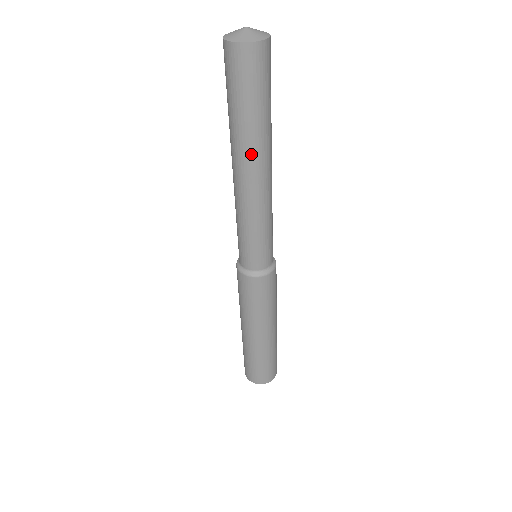
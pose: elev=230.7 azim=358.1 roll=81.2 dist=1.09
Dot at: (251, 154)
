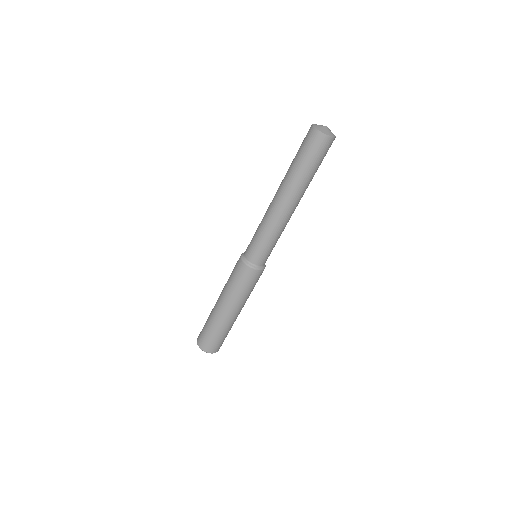
Dot at: (286, 186)
